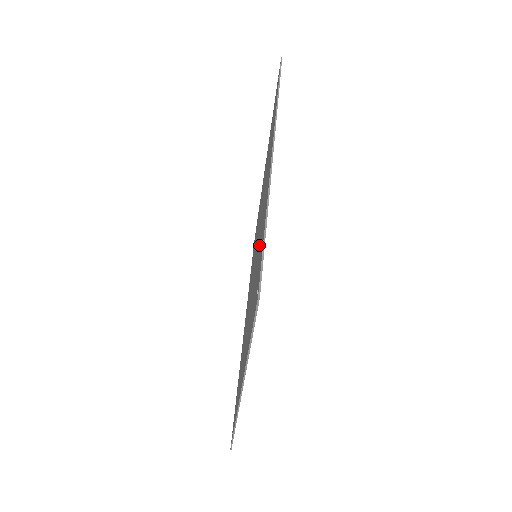
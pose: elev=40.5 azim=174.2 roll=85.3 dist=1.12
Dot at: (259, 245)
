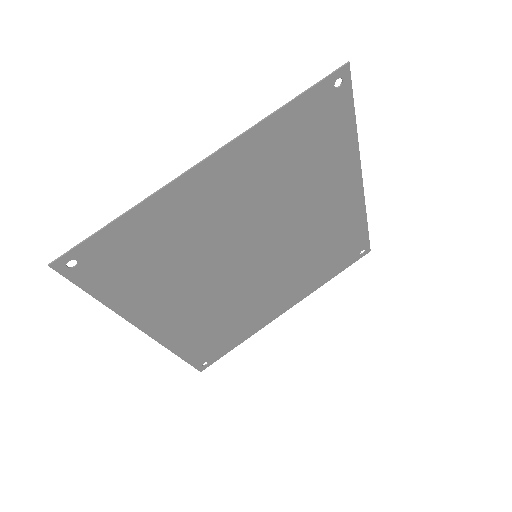
Dot at: (309, 177)
